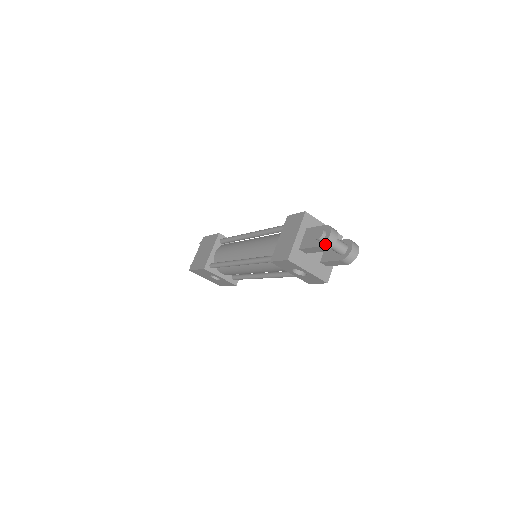
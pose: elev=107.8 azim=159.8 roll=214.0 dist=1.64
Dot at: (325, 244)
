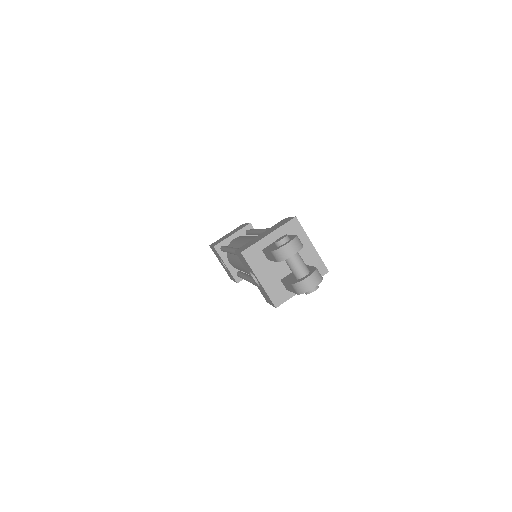
Dot at: (277, 251)
